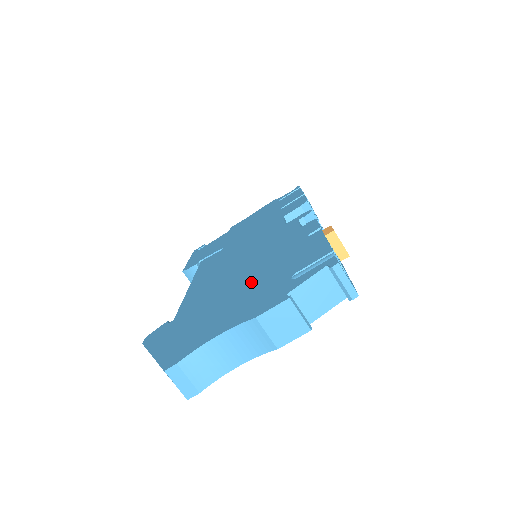
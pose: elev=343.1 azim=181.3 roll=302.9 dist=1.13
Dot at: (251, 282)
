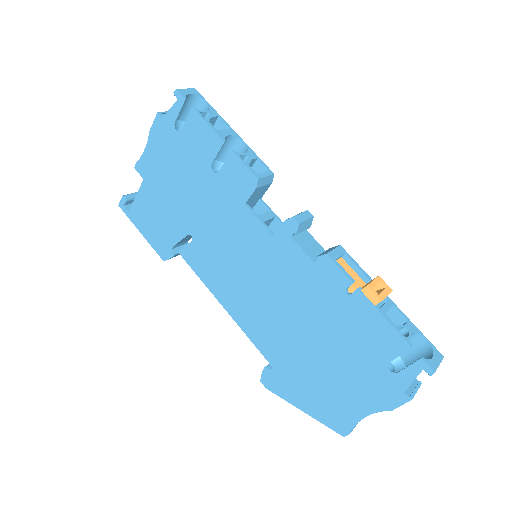
Dot at: (334, 351)
